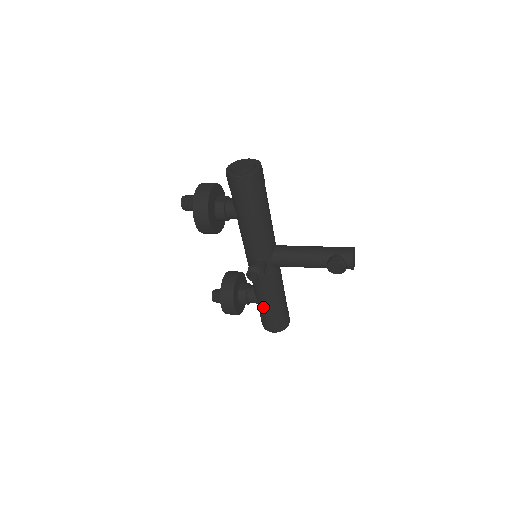
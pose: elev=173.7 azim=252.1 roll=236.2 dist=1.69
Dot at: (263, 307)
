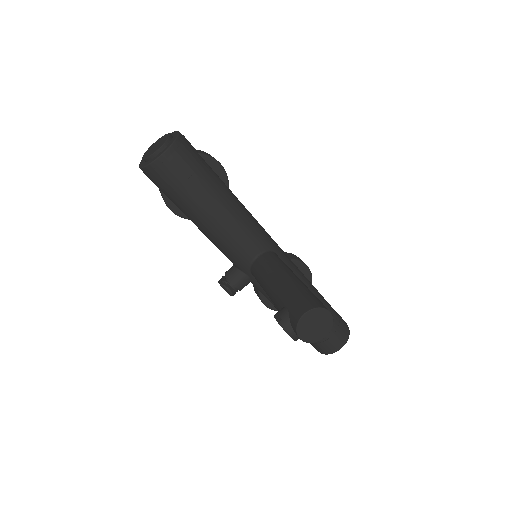
Dot at: occluded
